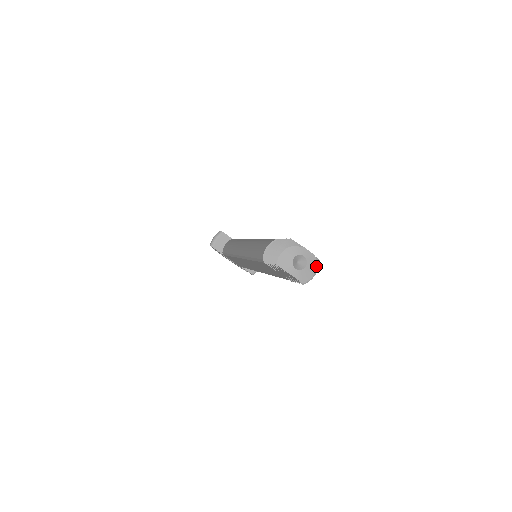
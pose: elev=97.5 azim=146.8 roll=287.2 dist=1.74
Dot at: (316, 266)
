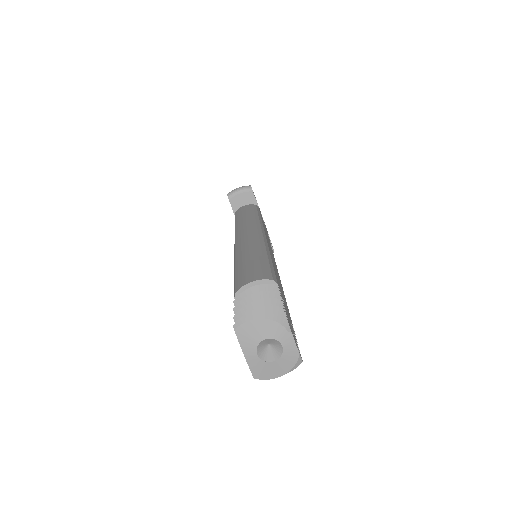
Dot at: (290, 369)
